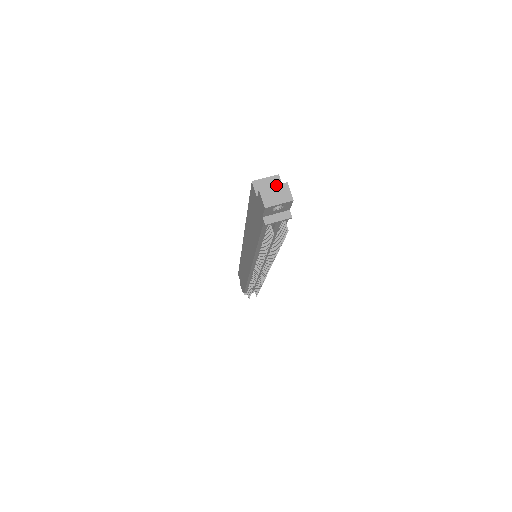
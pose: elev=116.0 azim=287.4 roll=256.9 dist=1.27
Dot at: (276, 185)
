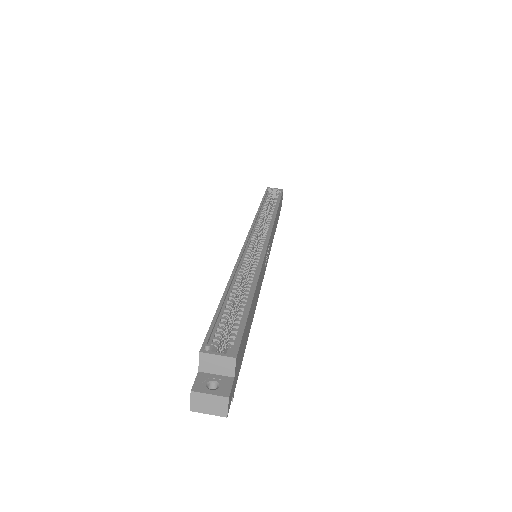
Dot at: (214, 395)
